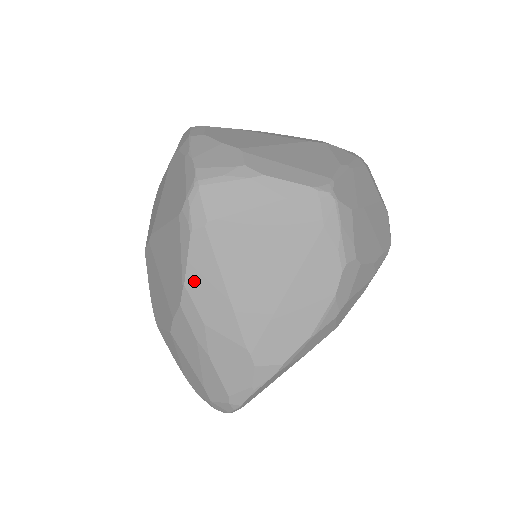
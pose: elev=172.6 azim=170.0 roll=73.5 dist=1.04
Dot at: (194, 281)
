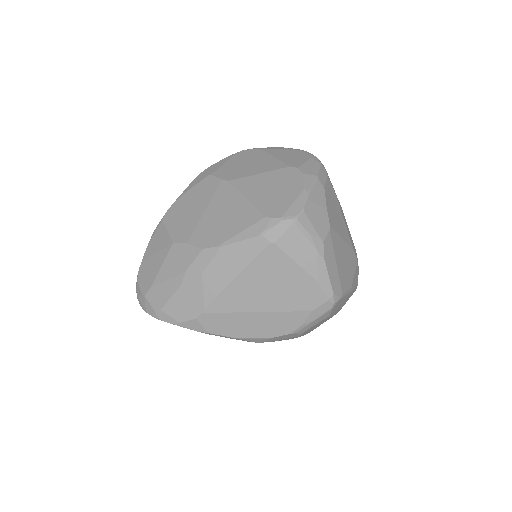
Dot at: (228, 253)
